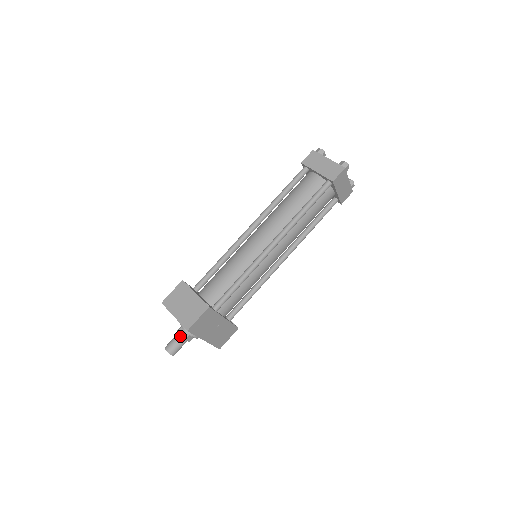
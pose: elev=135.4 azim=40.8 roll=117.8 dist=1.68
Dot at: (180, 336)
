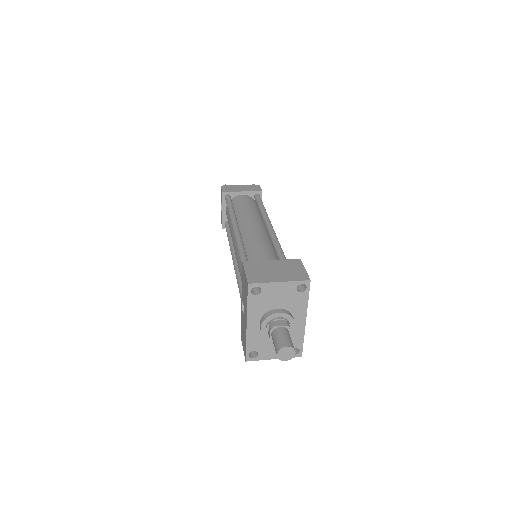
Dot at: (282, 327)
